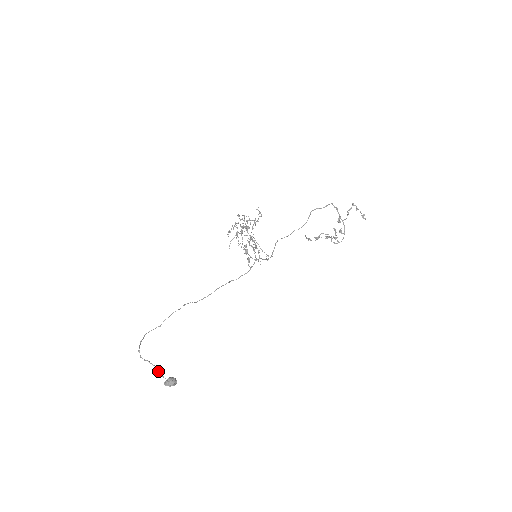
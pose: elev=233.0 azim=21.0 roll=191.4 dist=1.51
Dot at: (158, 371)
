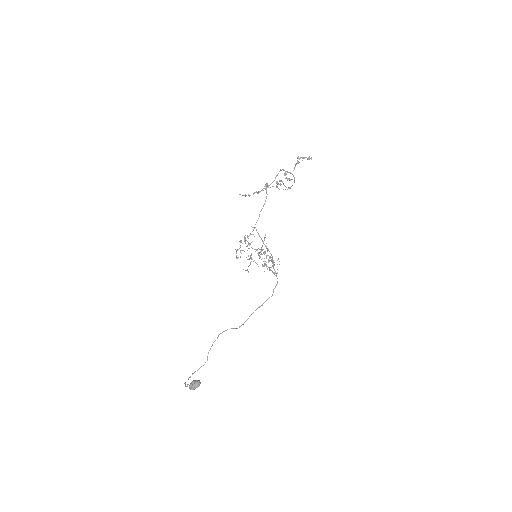
Dot at: occluded
